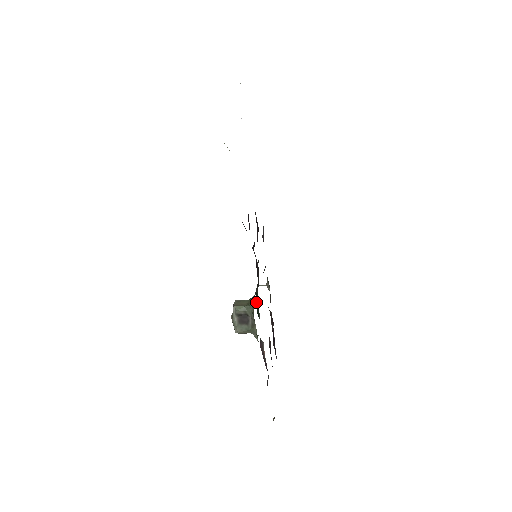
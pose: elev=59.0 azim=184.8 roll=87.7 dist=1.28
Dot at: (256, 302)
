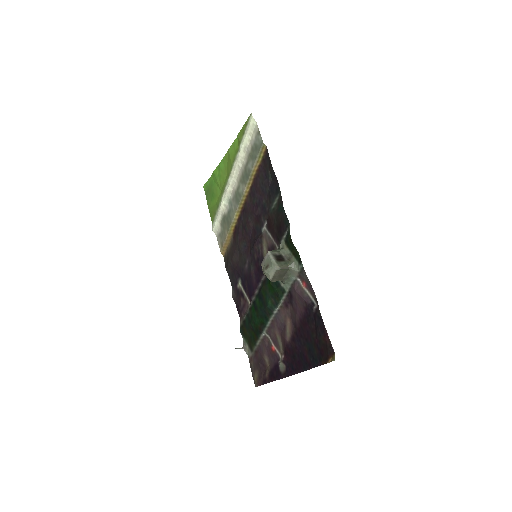
Dot at: occluded
